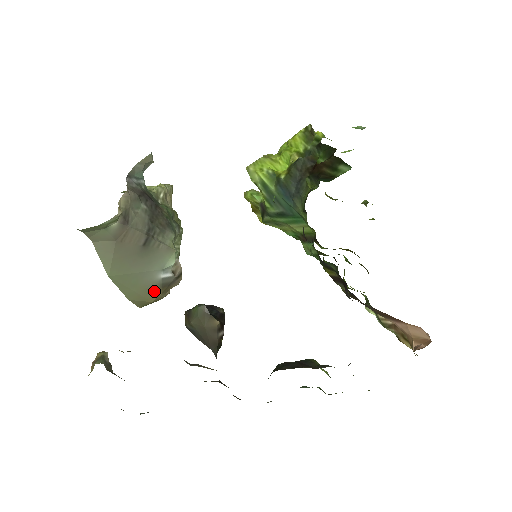
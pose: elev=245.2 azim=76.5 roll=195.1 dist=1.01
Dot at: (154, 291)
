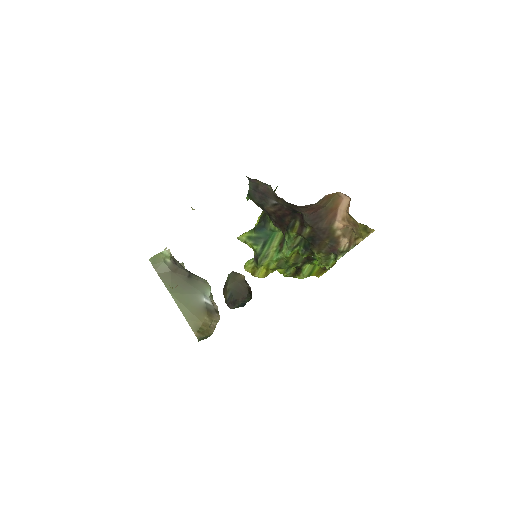
Dot at: (202, 313)
